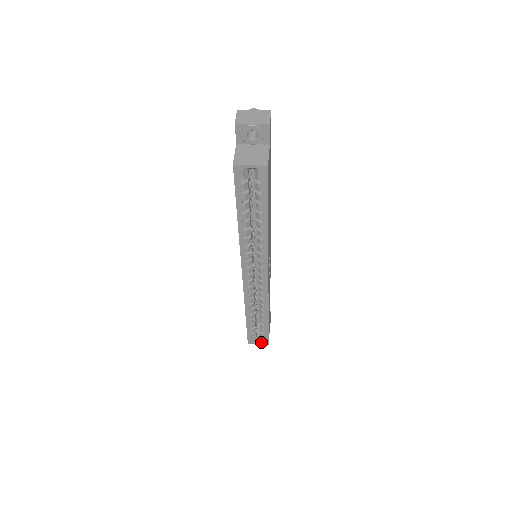
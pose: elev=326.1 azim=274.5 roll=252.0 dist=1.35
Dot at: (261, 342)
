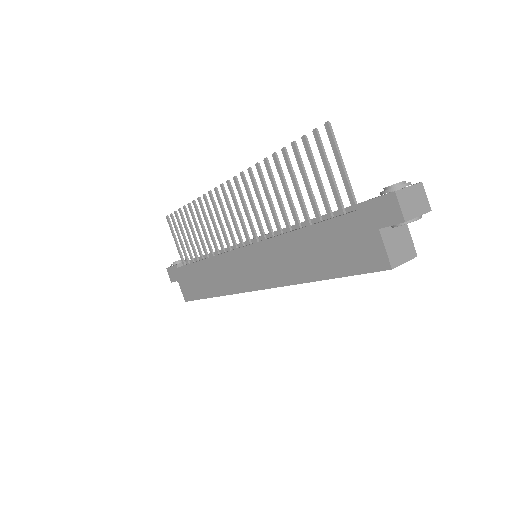
Dot at: occluded
